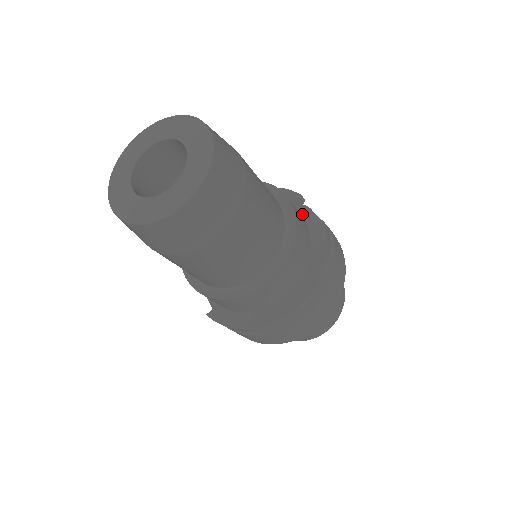
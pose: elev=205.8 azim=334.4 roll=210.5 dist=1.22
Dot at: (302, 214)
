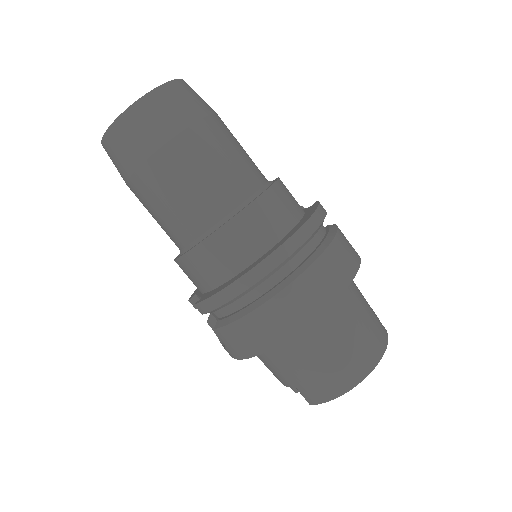
Dot at: occluded
